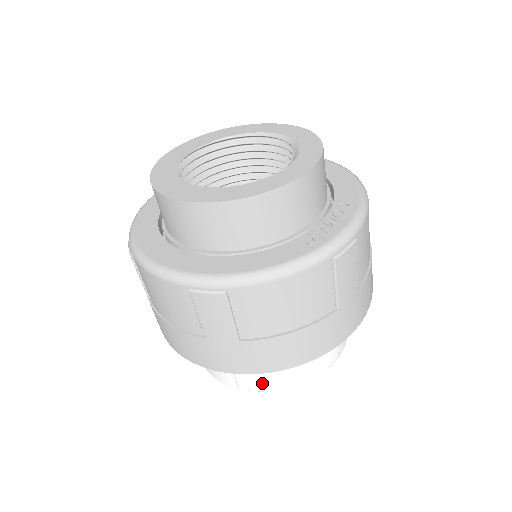
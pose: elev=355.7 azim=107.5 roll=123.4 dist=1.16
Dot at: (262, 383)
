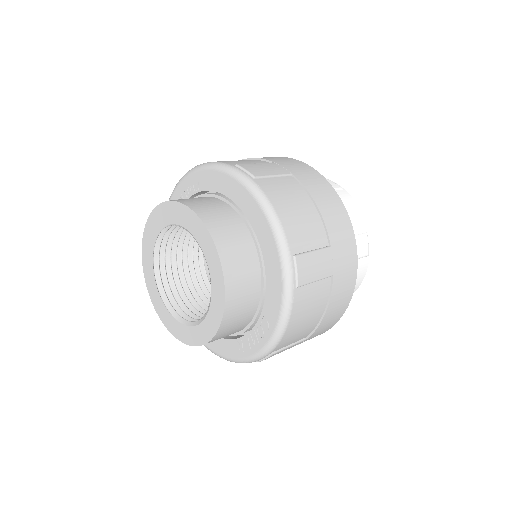
Dot at: occluded
